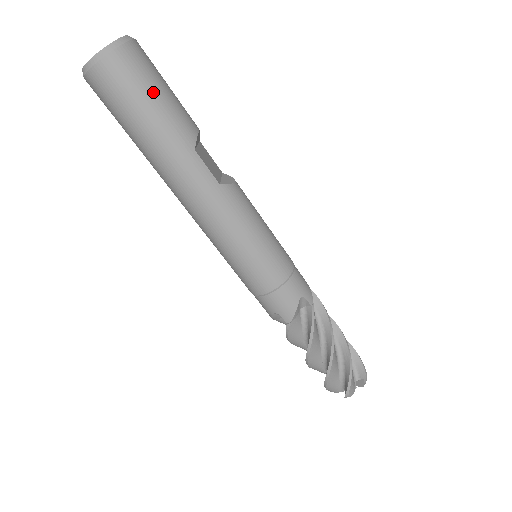
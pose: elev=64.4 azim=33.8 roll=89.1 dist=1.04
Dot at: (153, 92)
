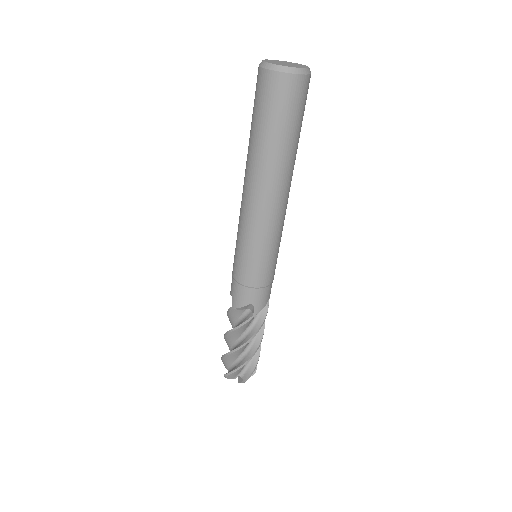
Dot at: (303, 115)
